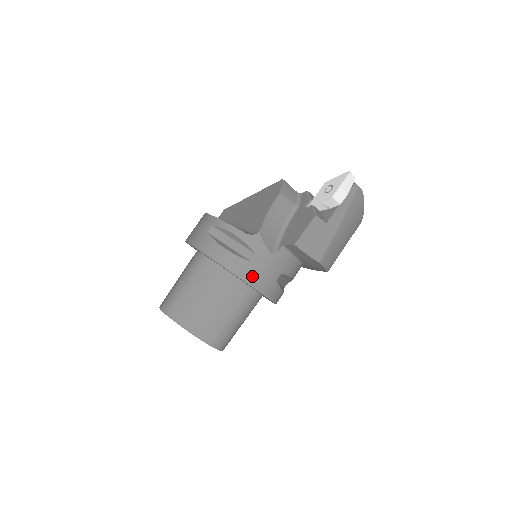
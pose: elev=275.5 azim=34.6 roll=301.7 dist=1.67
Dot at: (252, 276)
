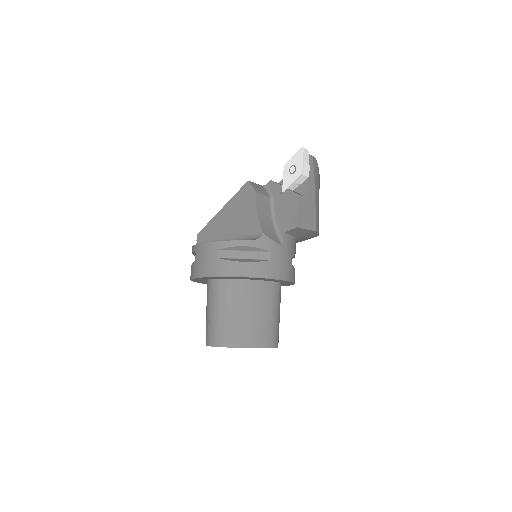
Dot at: (277, 271)
